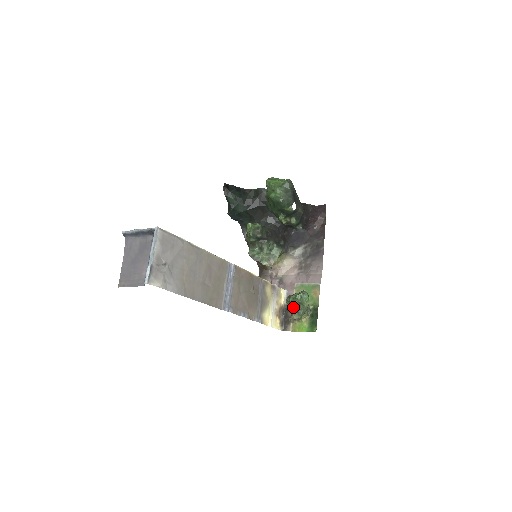
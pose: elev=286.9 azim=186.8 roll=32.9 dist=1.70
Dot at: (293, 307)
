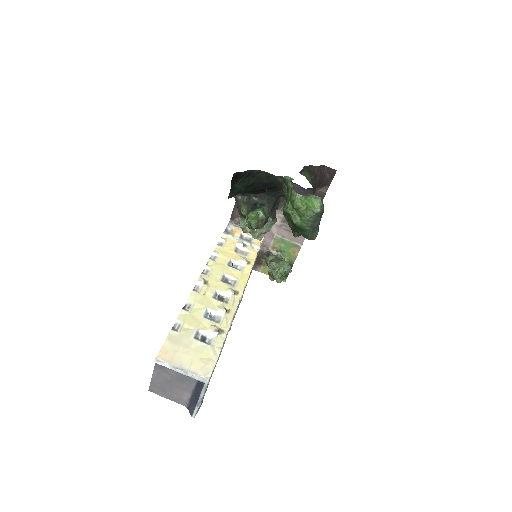
Dot at: (275, 279)
